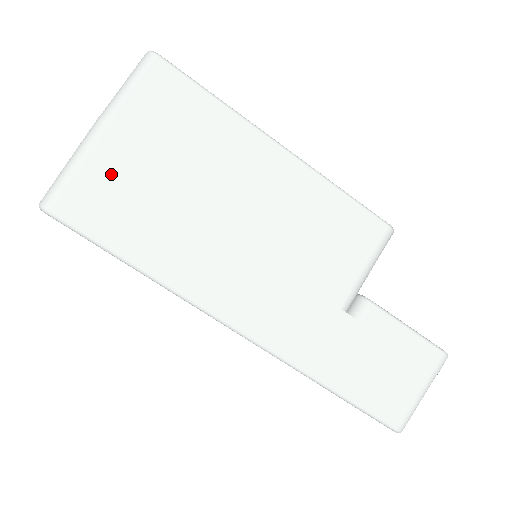
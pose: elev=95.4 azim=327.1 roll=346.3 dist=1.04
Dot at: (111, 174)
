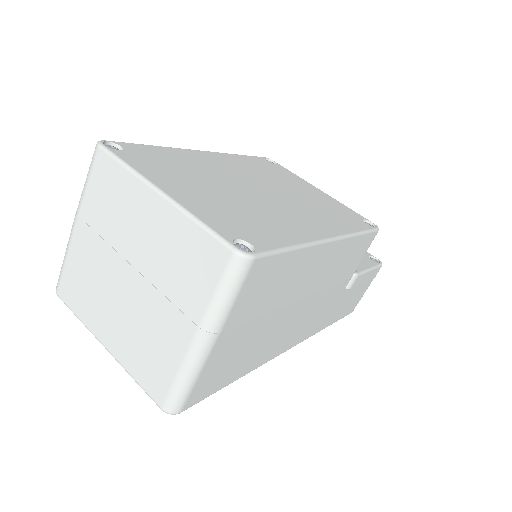
Dot at: (222, 359)
